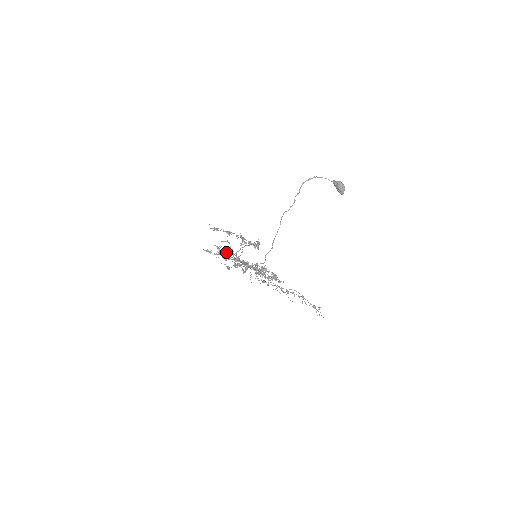
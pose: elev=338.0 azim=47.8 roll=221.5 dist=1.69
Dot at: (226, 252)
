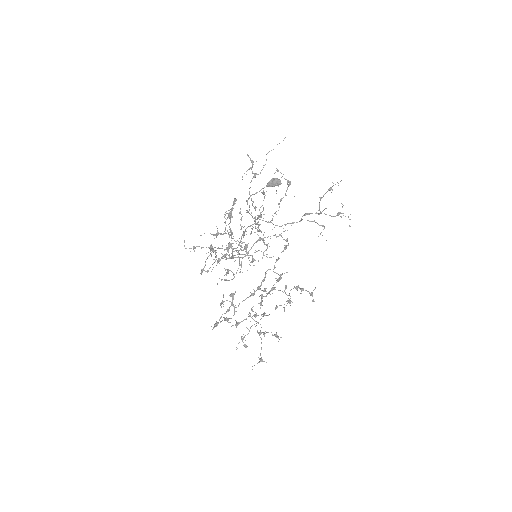
Dot at: occluded
